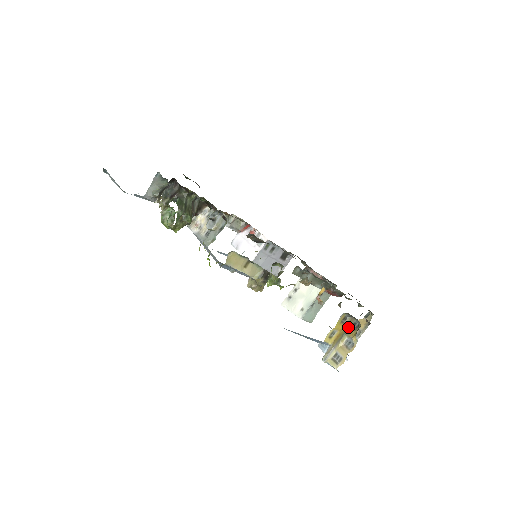
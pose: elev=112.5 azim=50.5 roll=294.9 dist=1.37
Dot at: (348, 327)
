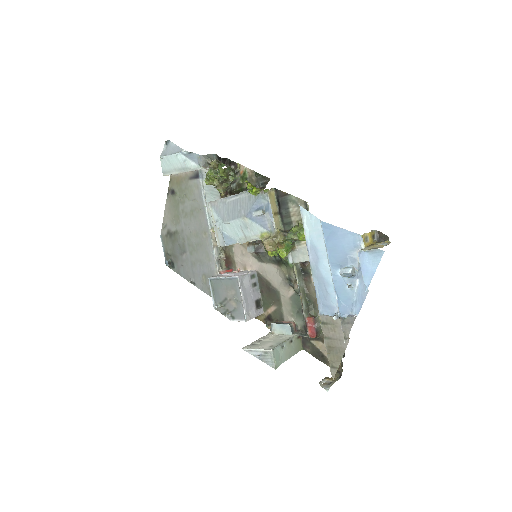
Dot at: (377, 242)
